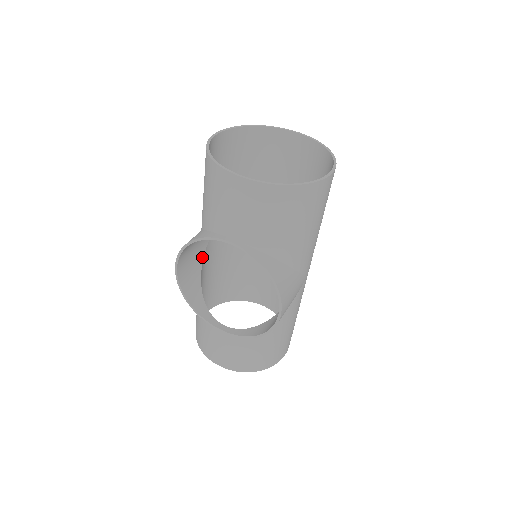
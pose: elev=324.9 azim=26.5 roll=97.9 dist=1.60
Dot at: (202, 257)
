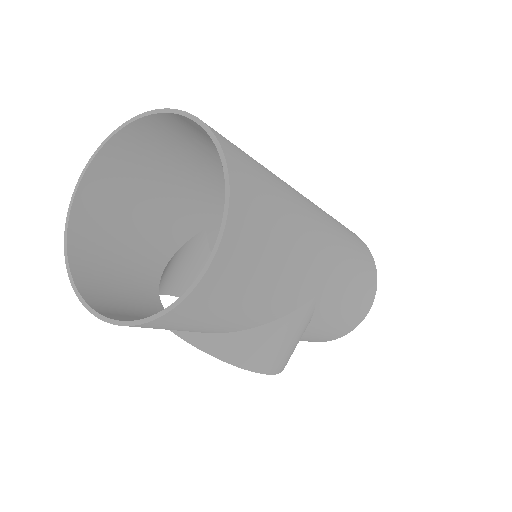
Dot at: (208, 252)
